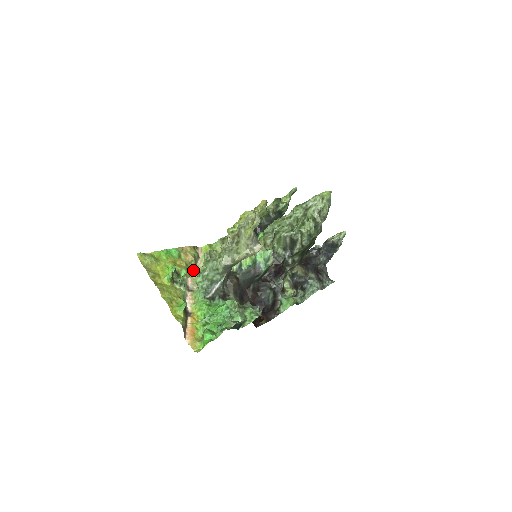
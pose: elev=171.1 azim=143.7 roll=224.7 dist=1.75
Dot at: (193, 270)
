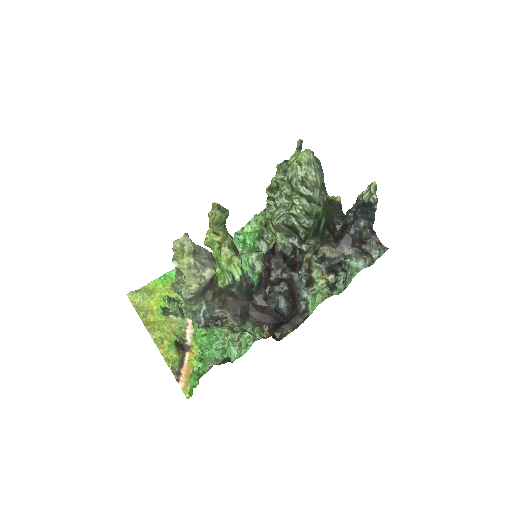
Dot at: occluded
